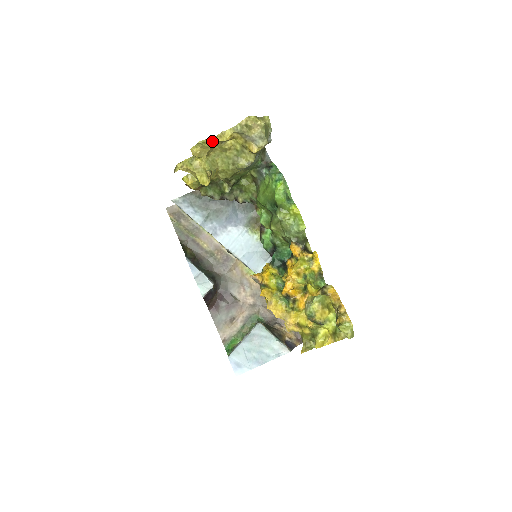
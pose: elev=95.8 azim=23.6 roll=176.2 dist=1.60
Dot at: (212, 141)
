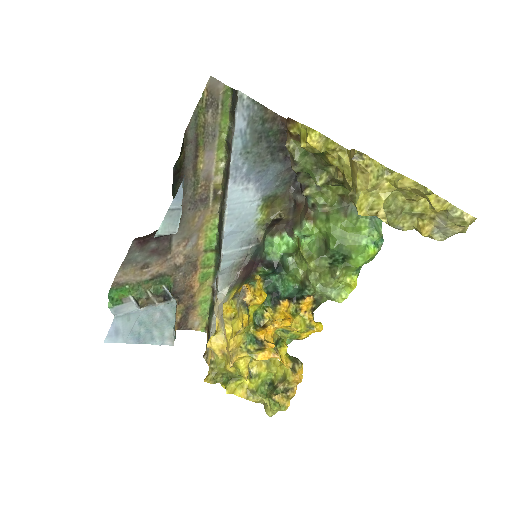
Dot at: (428, 194)
